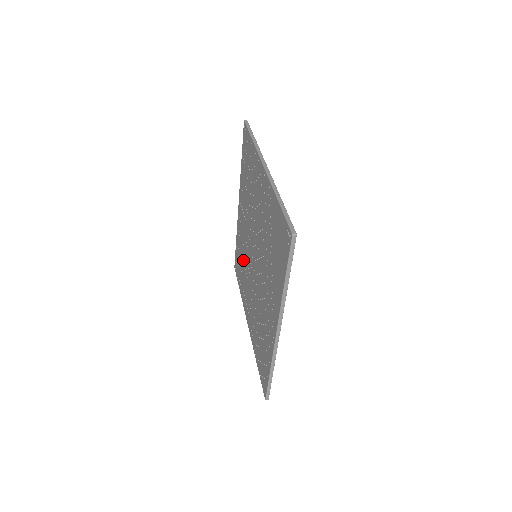
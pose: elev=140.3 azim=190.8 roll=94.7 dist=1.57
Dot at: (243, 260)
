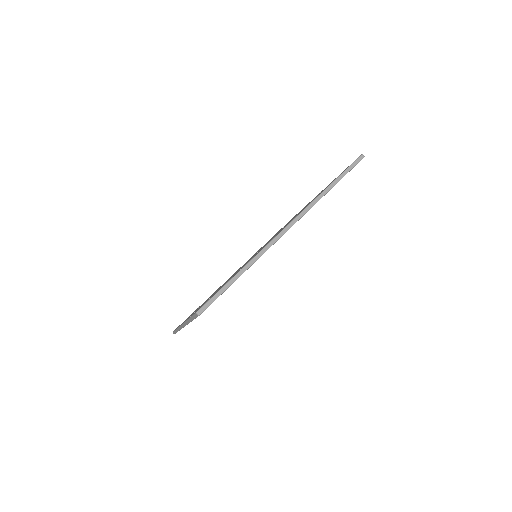
Dot at: occluded
